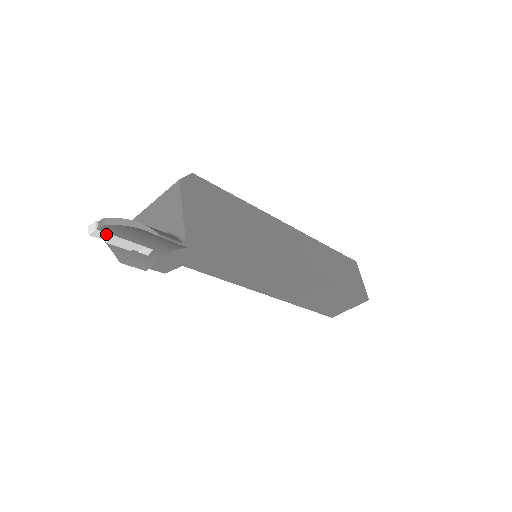
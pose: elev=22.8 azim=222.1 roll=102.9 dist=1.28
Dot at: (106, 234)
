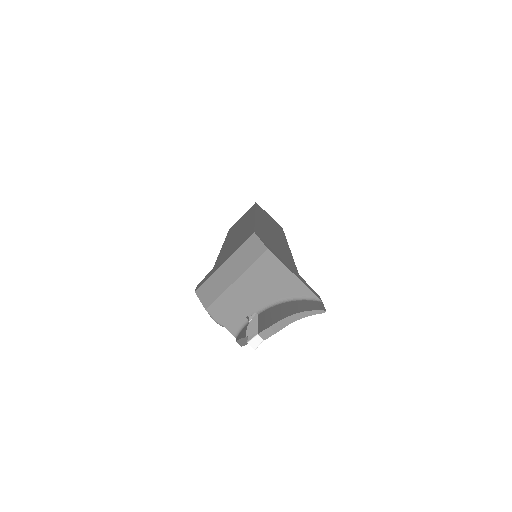
Dot at: occluded
